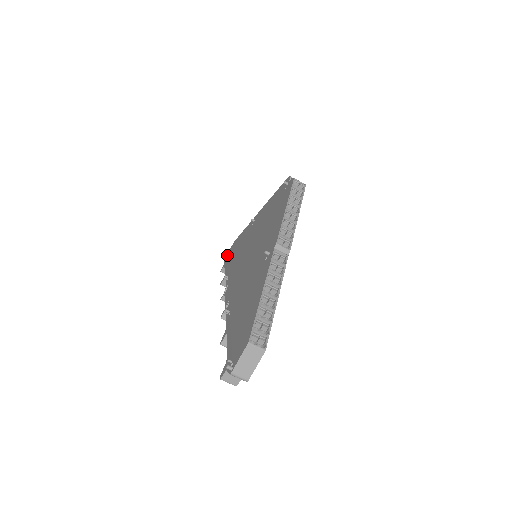
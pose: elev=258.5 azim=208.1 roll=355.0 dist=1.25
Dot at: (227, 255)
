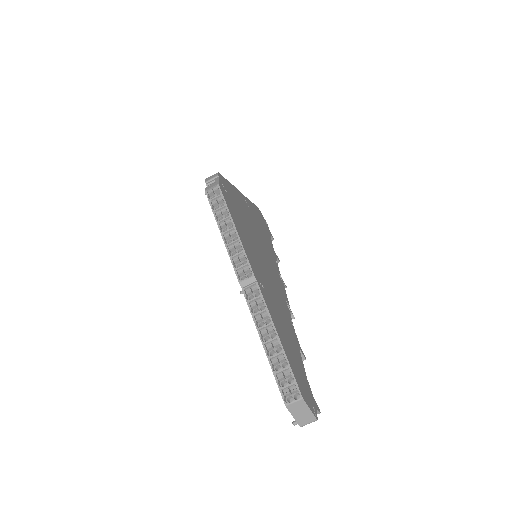
Dot at: occluded
